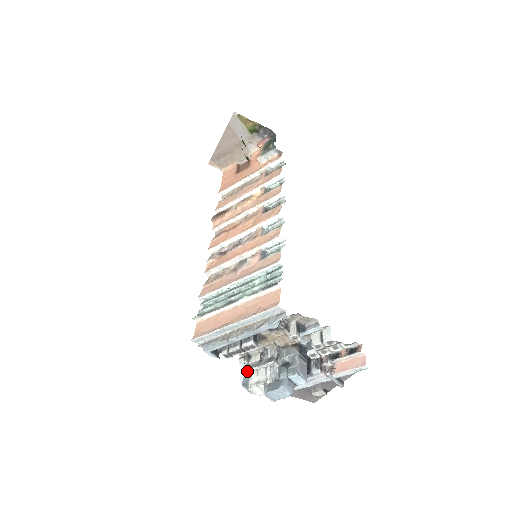
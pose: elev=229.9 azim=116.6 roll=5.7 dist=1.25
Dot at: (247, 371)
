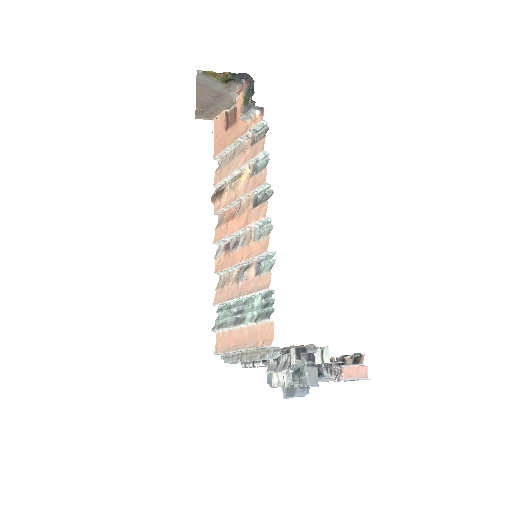
Dot at: (268, 373)
